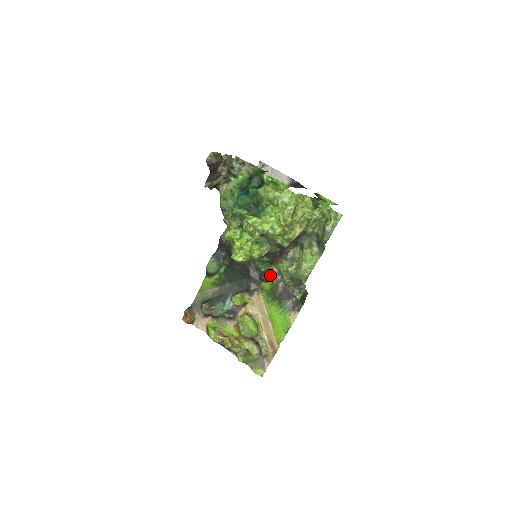
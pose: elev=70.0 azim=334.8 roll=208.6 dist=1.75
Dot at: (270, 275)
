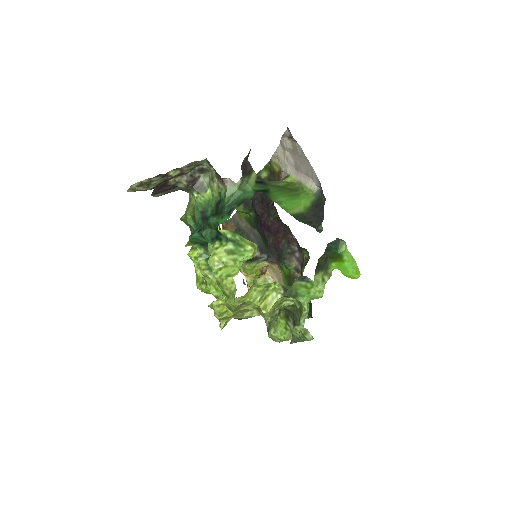
Dot at: (286, 265)
